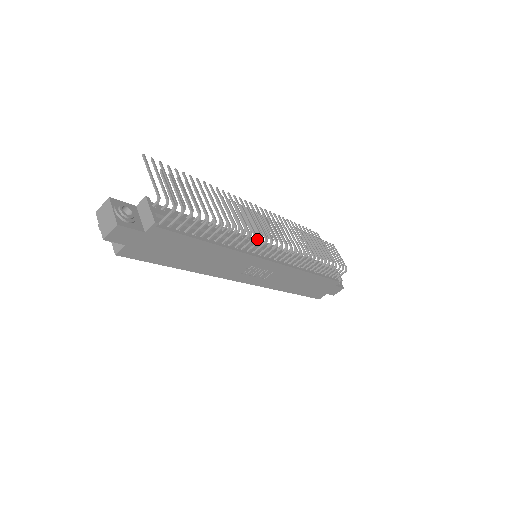
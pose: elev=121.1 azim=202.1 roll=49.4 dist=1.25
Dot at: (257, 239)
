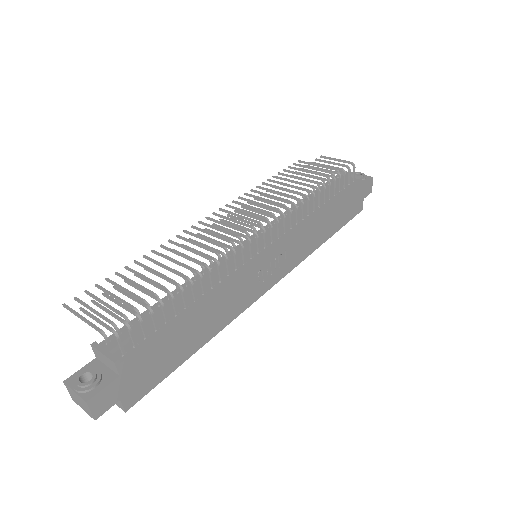
Dot at: occluded
